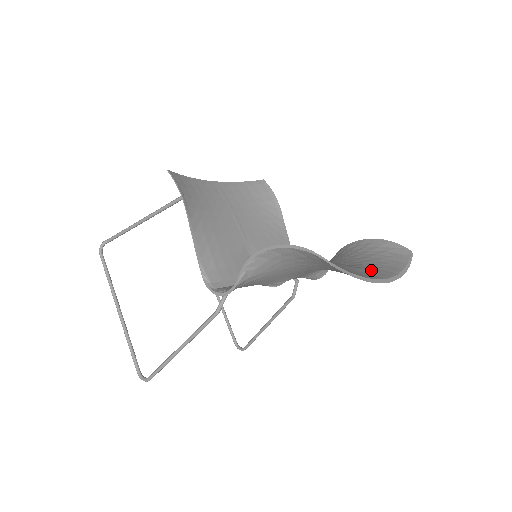
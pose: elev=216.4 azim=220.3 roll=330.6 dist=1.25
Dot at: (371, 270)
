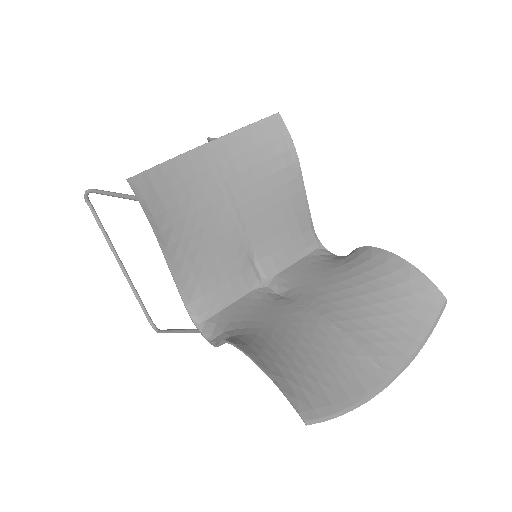
Dot at: (376, 352)
